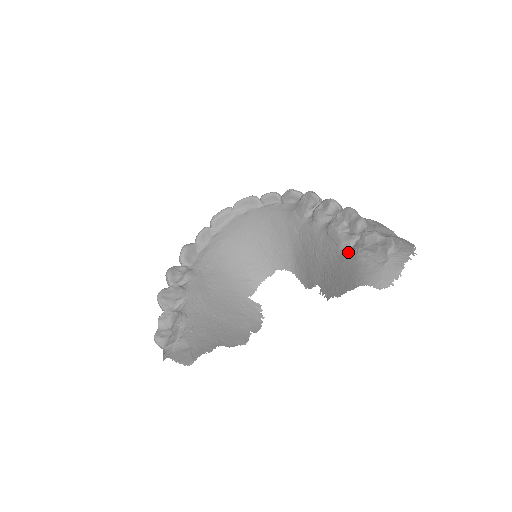
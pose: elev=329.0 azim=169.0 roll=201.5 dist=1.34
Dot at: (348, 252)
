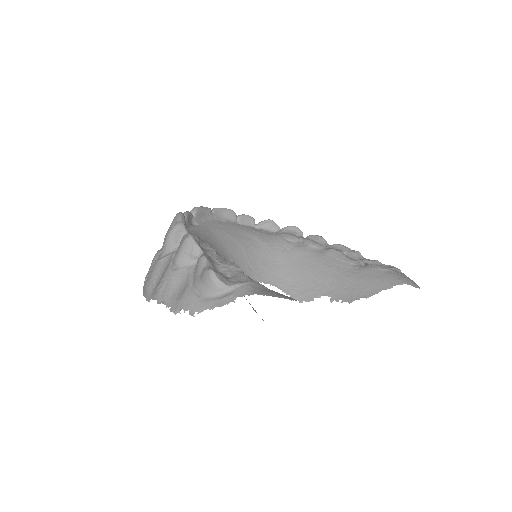
Dot at: (366, 266)
